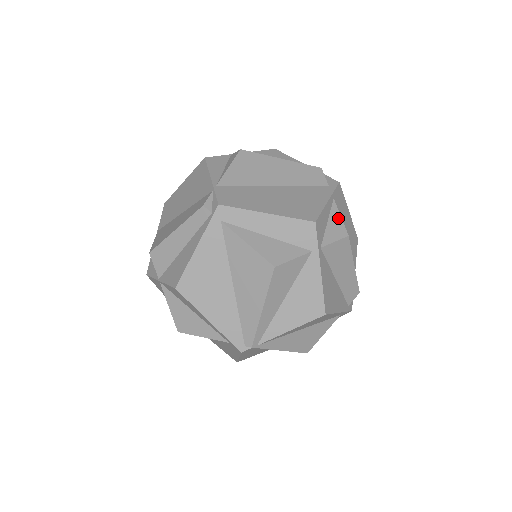
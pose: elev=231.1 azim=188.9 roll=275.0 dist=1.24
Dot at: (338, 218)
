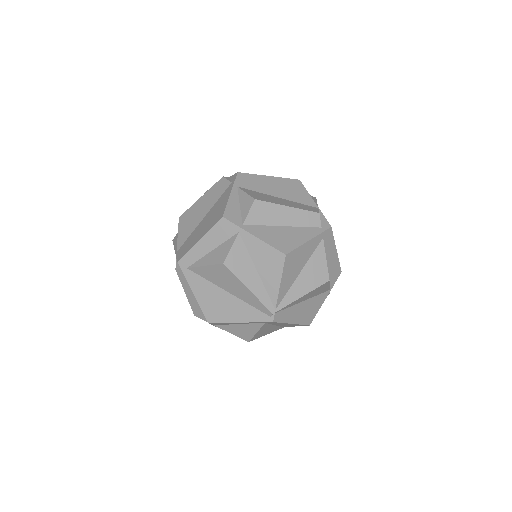
Dot at: (244, 196)
